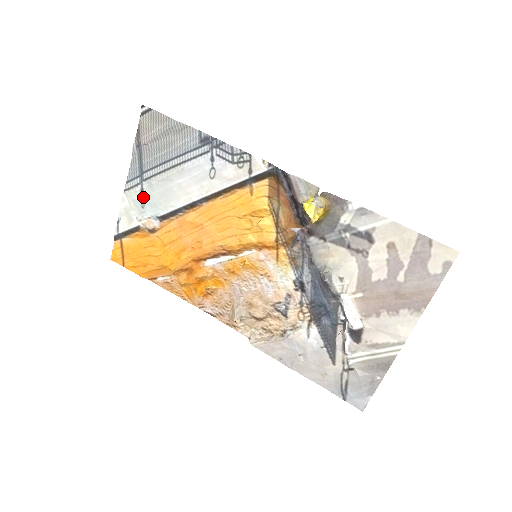
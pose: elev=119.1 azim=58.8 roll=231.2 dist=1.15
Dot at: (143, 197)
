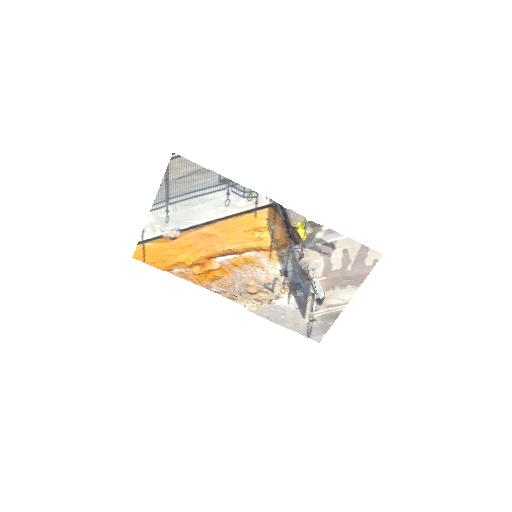
Dot at: (168, 216)
